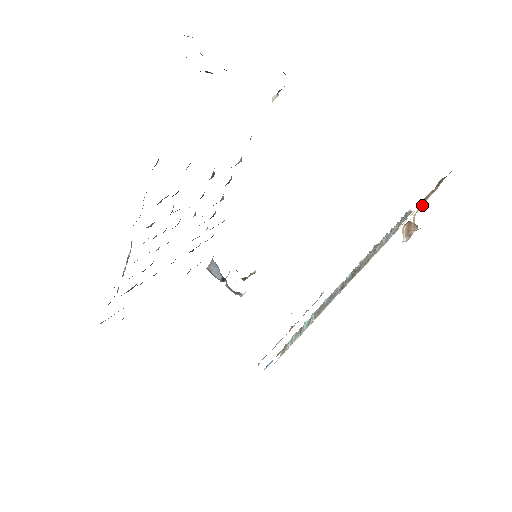
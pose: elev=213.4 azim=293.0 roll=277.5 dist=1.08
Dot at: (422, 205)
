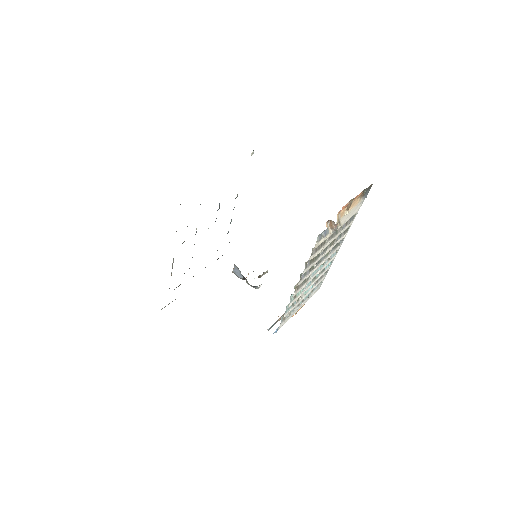
Dot at: (342, 209)
